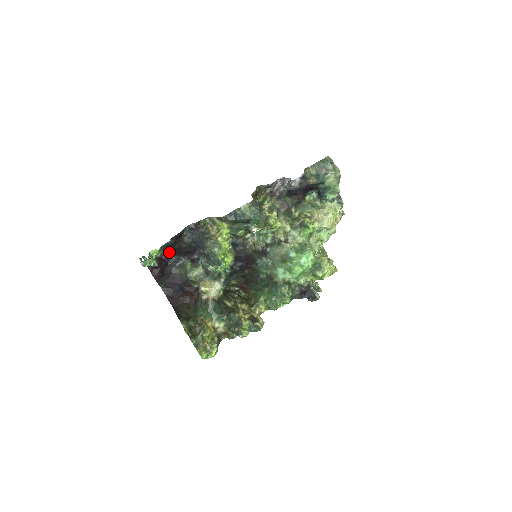
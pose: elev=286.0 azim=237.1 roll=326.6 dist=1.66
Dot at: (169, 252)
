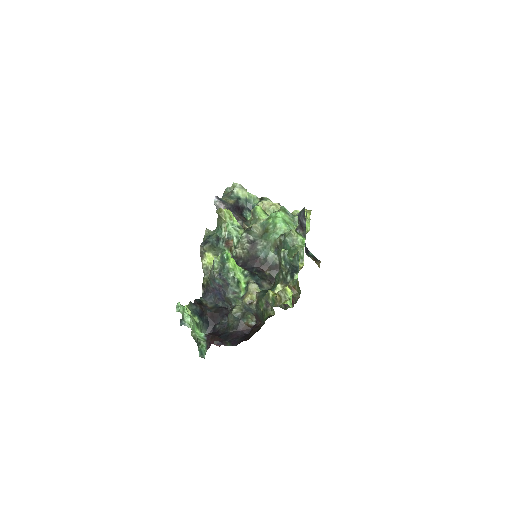
Dot at: (211, 327)
